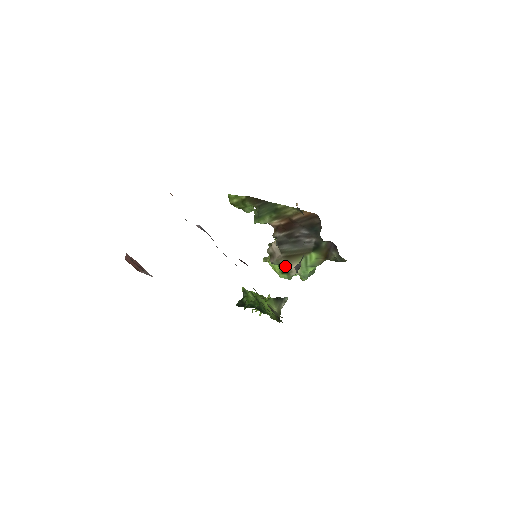
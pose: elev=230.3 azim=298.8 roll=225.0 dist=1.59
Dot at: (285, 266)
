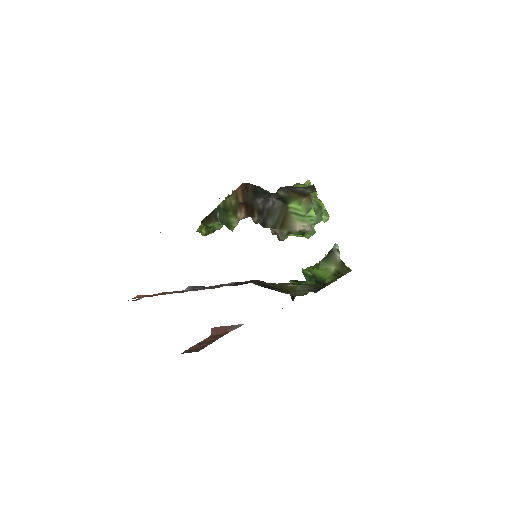
Dot at: (292, 233)
